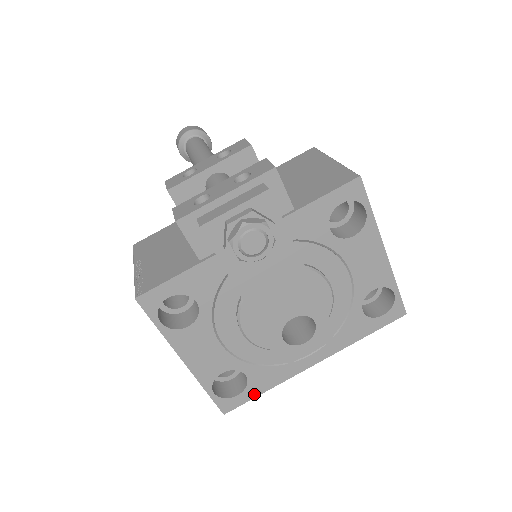
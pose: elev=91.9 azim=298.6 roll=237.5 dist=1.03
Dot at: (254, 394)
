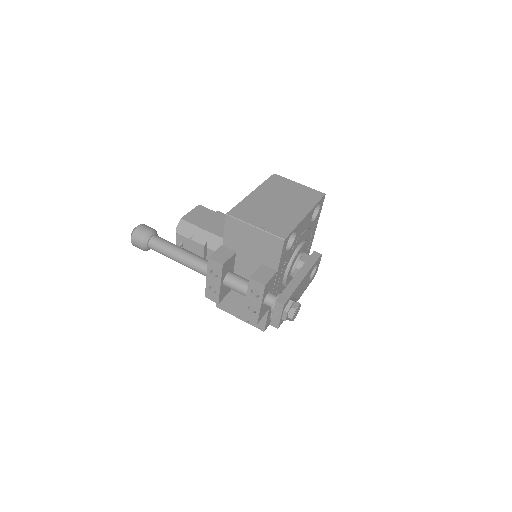
Dot at: occluded
